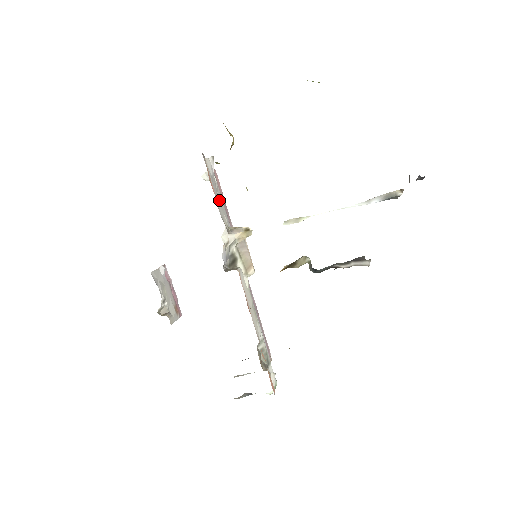
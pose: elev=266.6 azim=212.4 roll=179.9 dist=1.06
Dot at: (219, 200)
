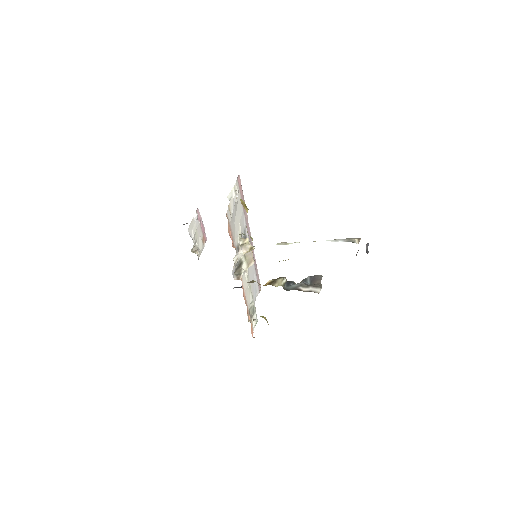
Dot at: (237, 212)
